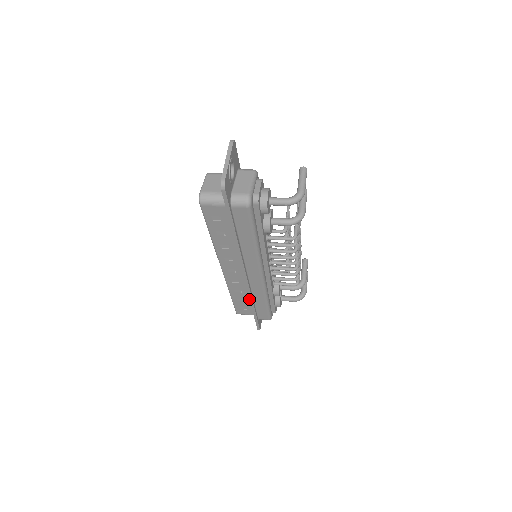
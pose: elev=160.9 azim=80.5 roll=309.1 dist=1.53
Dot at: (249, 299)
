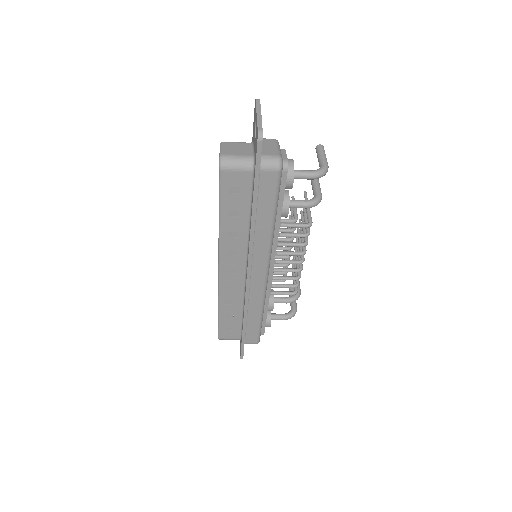
Dot at: (240, 314)
